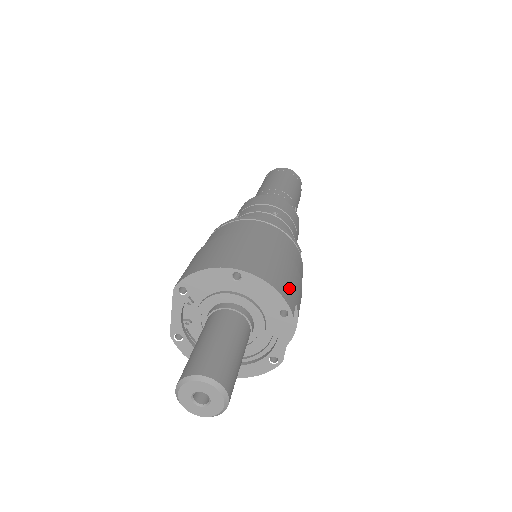
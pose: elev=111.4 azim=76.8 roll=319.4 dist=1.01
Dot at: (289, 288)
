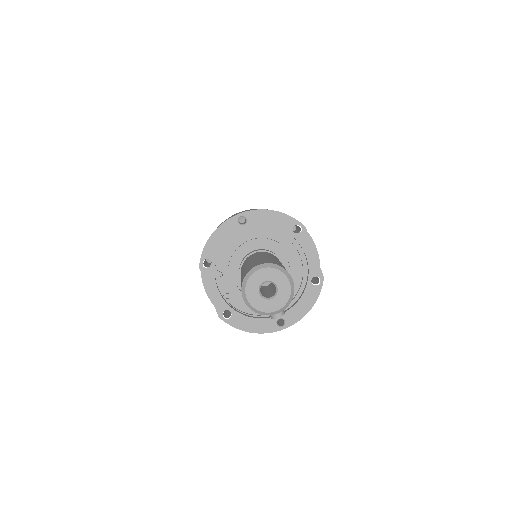
Dot at: occluded
